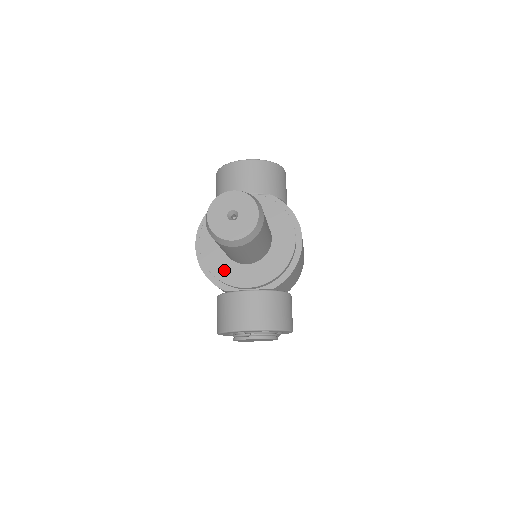
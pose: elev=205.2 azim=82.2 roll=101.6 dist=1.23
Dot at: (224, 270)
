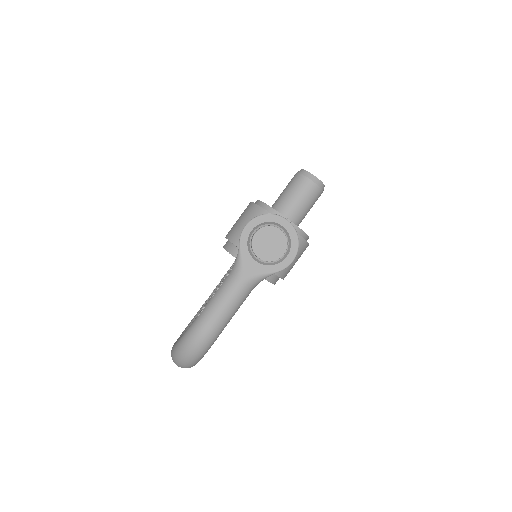
Dot at: occluded
